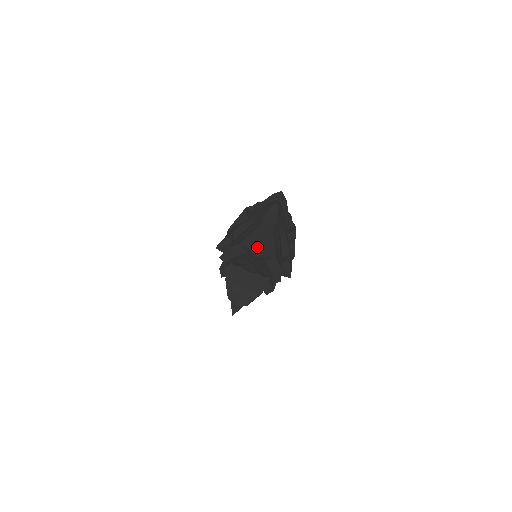
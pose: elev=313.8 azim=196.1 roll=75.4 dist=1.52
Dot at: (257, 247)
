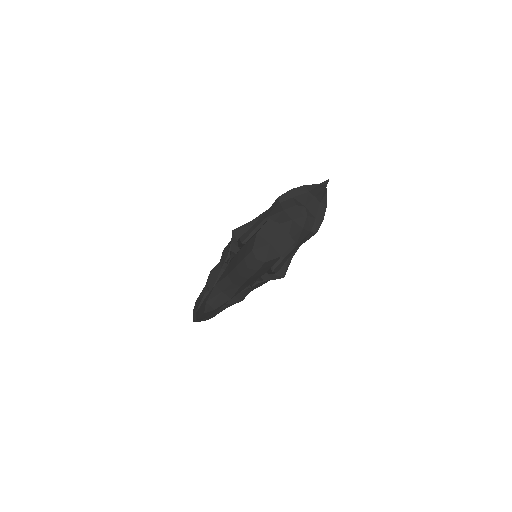
Dot at: occluded
